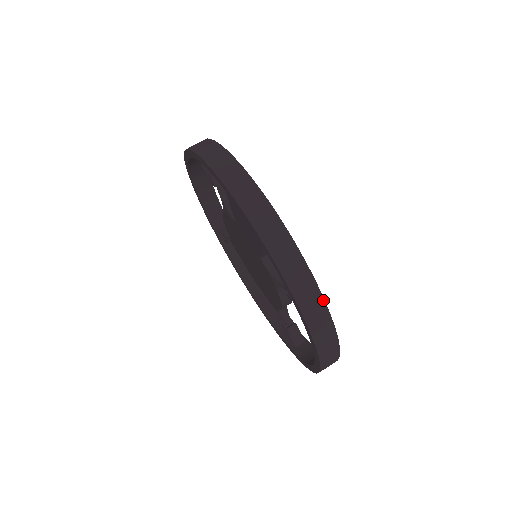
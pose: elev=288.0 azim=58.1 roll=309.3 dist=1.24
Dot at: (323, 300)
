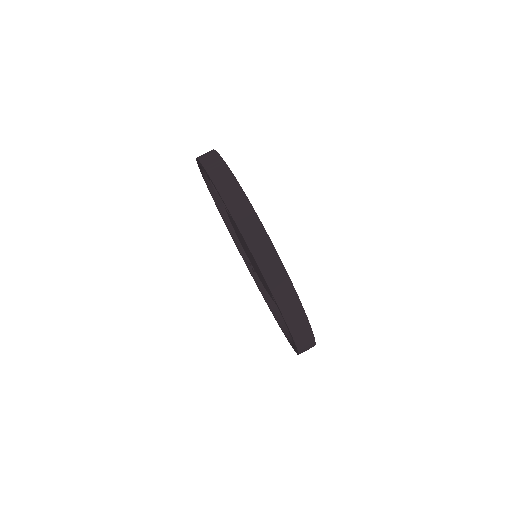
Dot at: occluded
